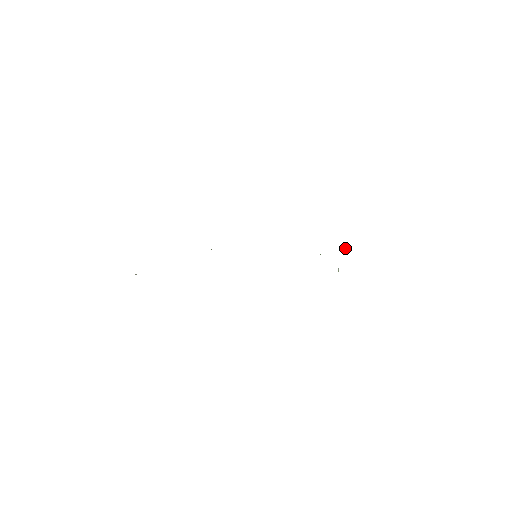
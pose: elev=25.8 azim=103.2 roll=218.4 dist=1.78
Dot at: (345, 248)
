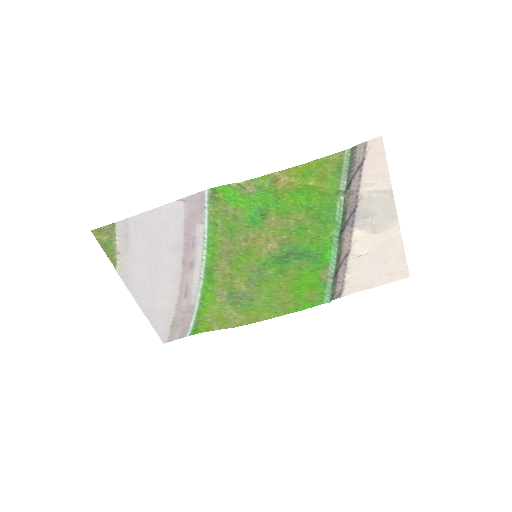
Dot at: (370, 225)
